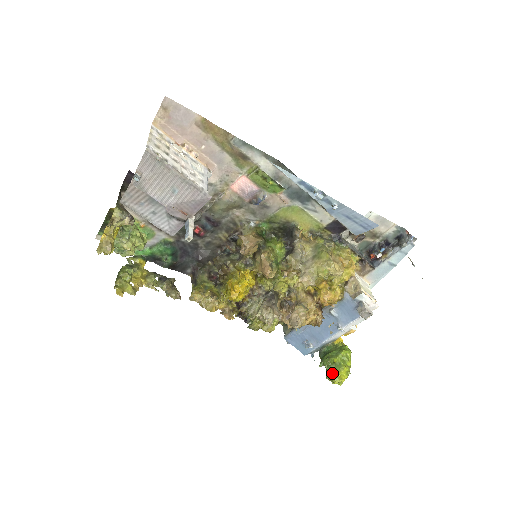
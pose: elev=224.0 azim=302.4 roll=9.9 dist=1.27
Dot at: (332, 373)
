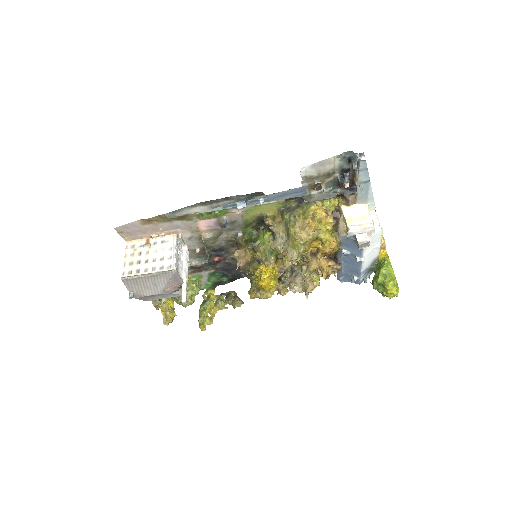
Dot at: (382, 292)
